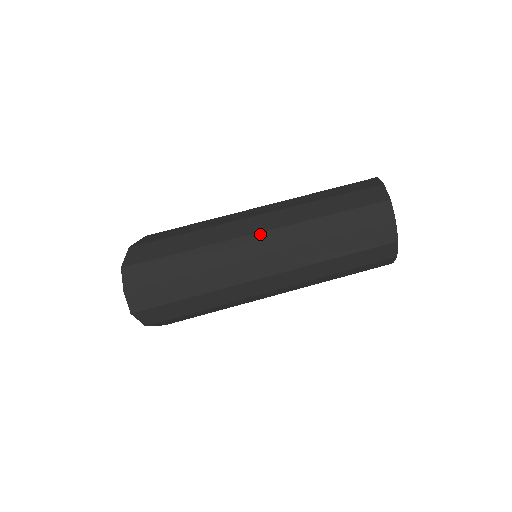
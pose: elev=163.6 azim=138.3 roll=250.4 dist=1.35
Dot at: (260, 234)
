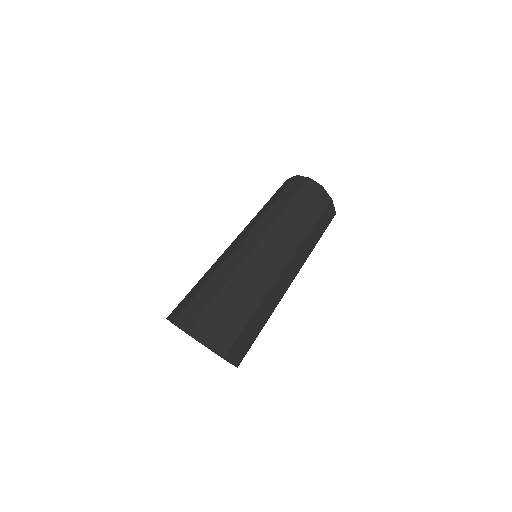
Dot at: (246, 236)
